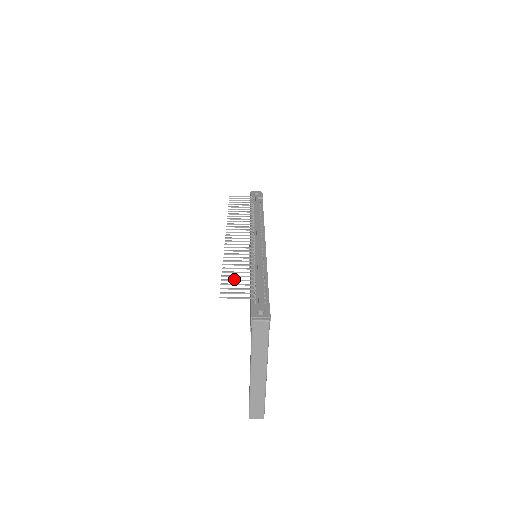
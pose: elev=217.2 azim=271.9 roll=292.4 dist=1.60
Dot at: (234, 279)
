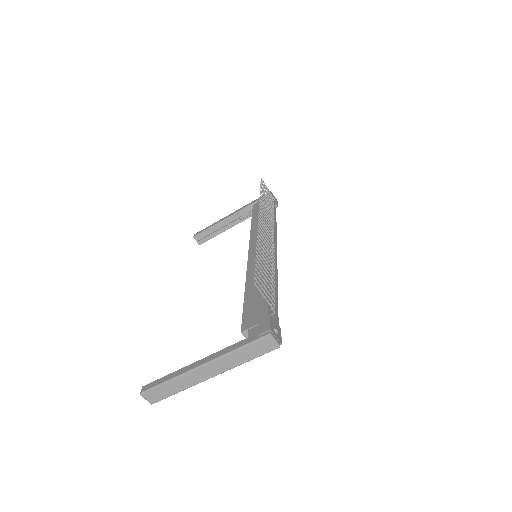
Dot at: occluded
